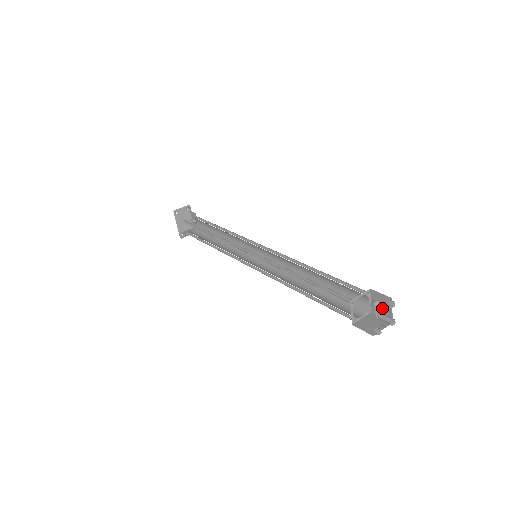
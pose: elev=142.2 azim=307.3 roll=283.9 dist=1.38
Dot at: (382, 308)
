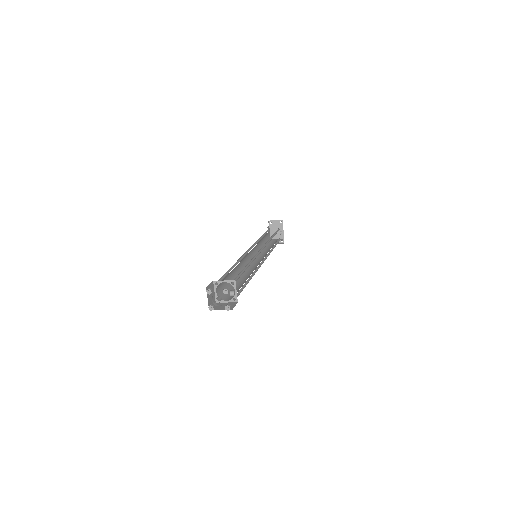
Dot at: occluded
